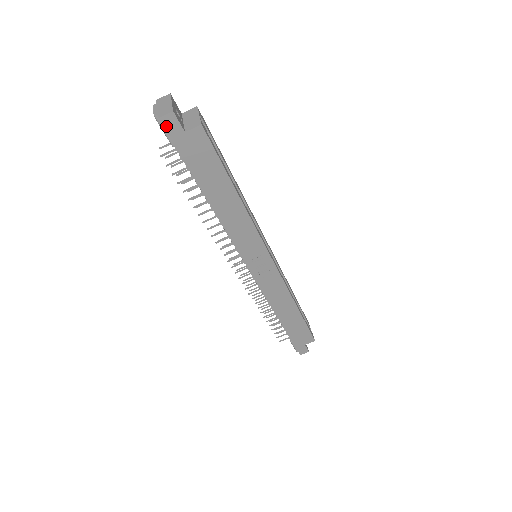
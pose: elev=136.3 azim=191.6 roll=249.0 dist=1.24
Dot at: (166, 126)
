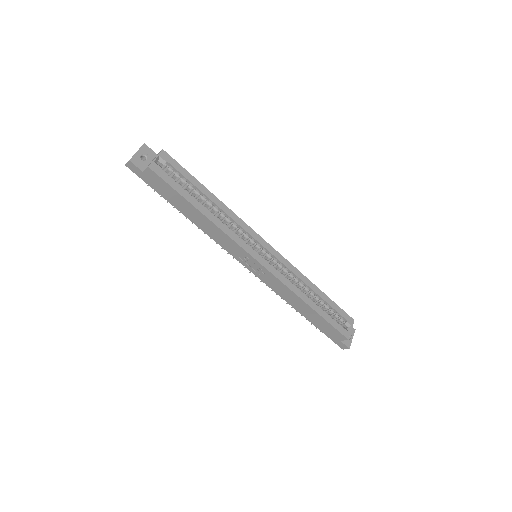
Dot at: (132, 169)
